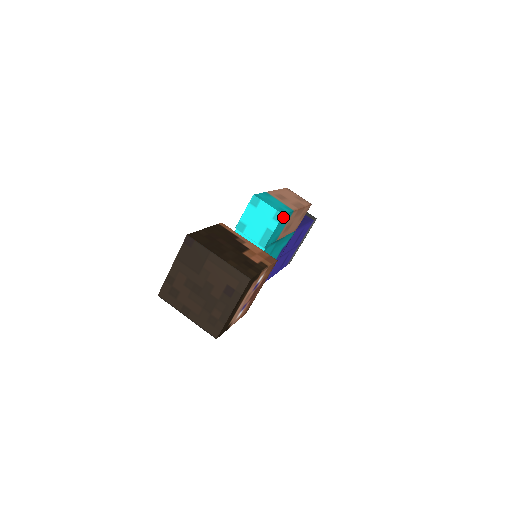
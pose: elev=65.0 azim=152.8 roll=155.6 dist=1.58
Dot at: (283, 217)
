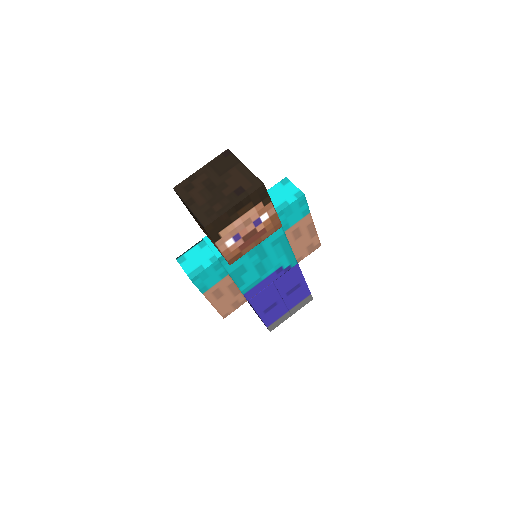
Dot at: (302, 199)
